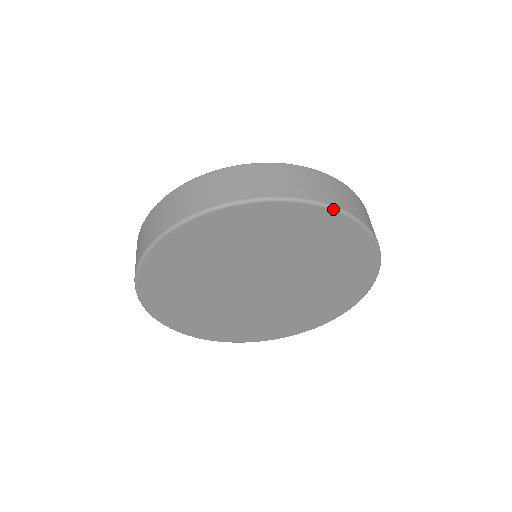
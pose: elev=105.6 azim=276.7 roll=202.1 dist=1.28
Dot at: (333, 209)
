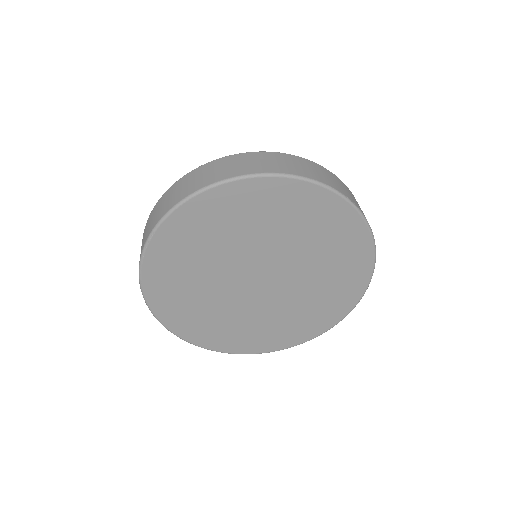
Dot at: (312, 182)
